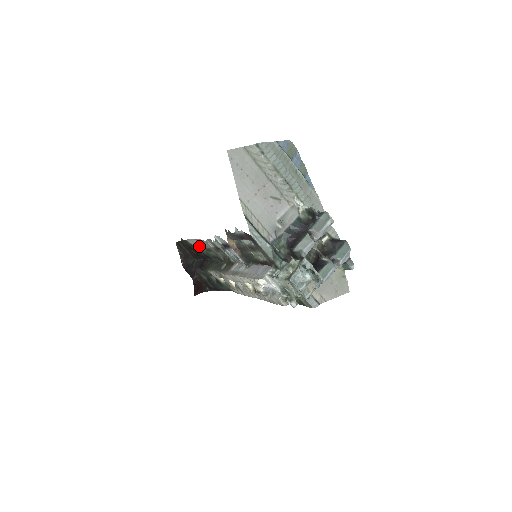
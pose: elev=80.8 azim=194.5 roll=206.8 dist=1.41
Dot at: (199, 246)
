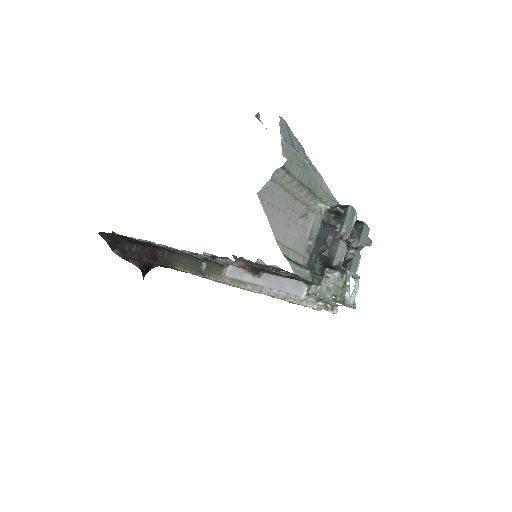
Dot at: (152, 243)
